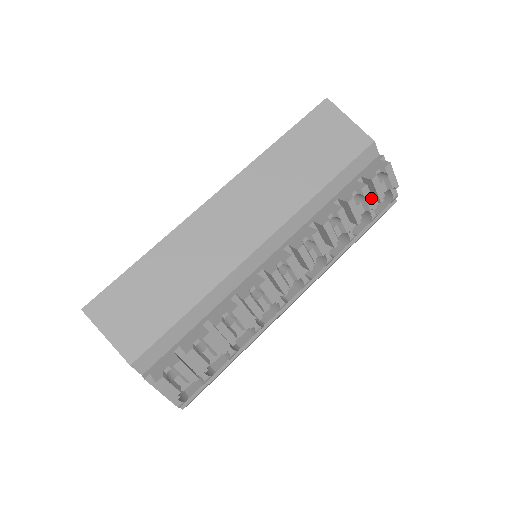
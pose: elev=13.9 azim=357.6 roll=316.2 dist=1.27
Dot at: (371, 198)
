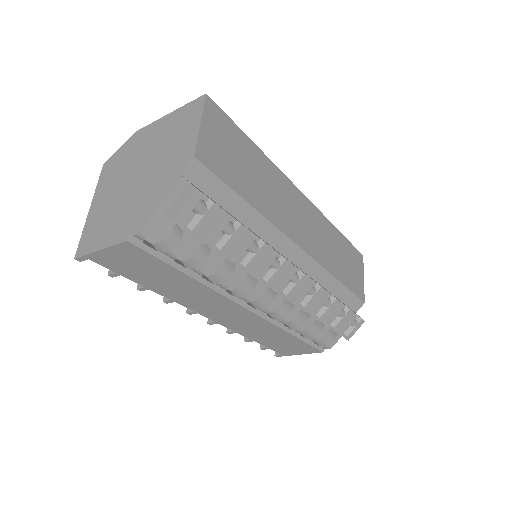
Dot at: (343, 322)
